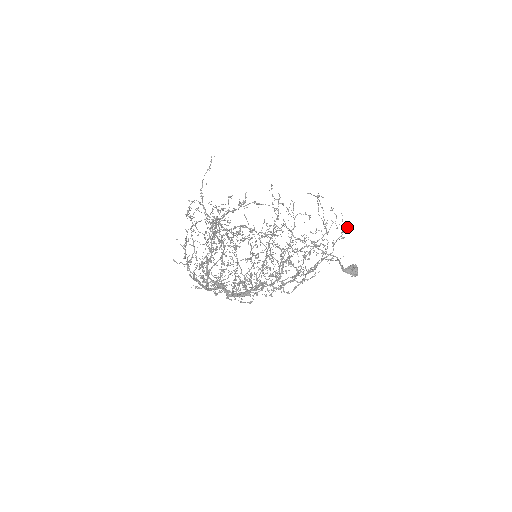
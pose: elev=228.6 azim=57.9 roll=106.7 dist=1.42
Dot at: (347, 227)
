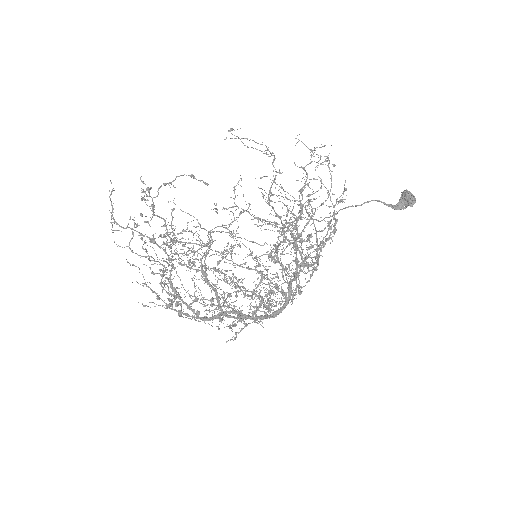
Dot at: occluded
